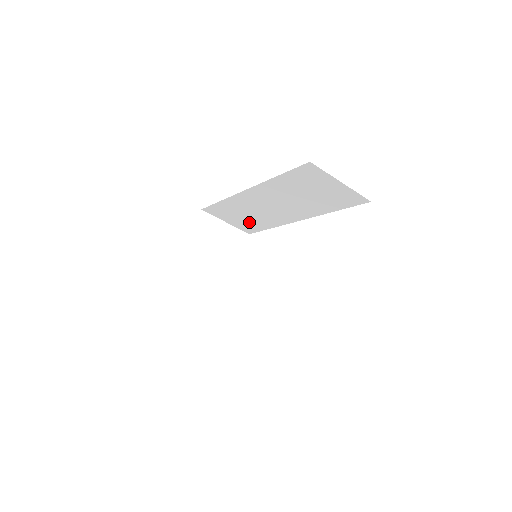
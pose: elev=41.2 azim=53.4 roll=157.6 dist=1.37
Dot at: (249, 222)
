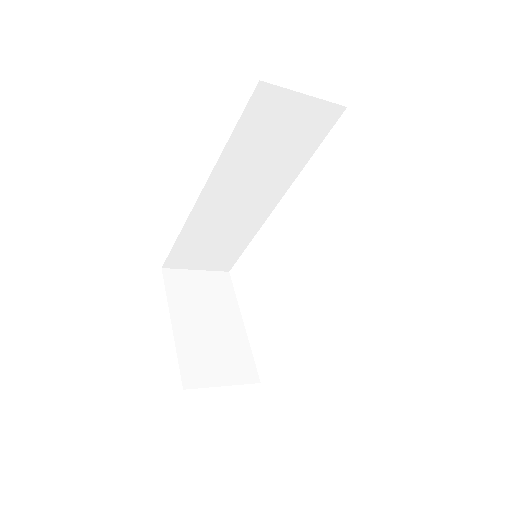
Dot at: (222, 250)
